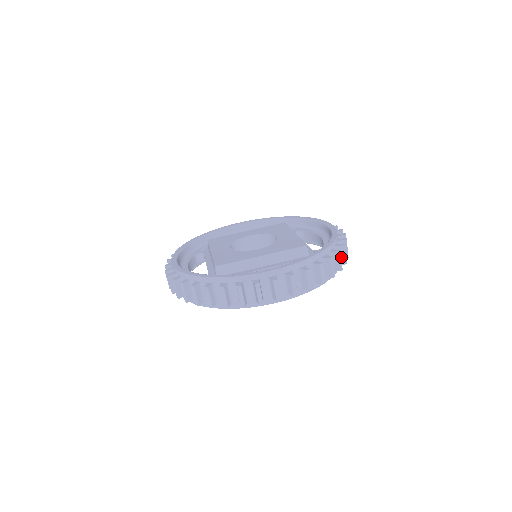
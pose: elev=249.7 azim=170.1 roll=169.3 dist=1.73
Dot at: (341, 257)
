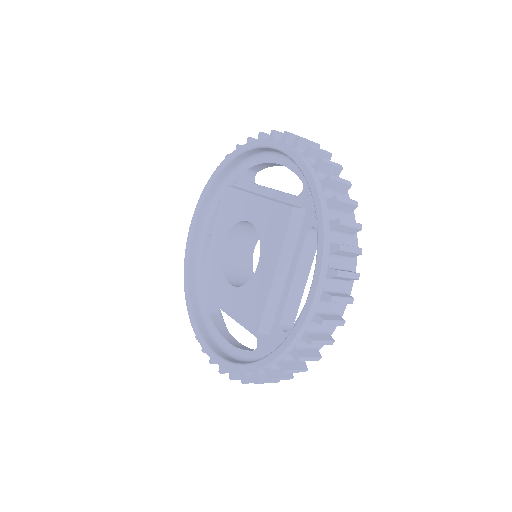
Dot at: (332, 171)
